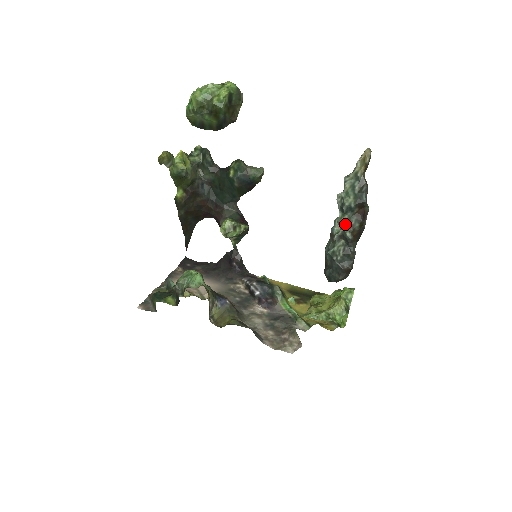
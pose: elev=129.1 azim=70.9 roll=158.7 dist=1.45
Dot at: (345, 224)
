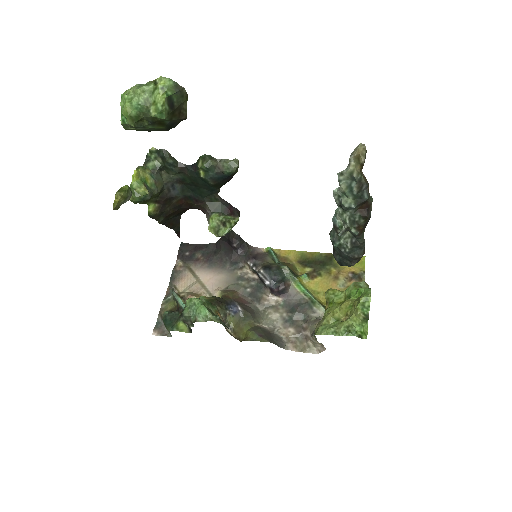
Dot at: (348, 221)
